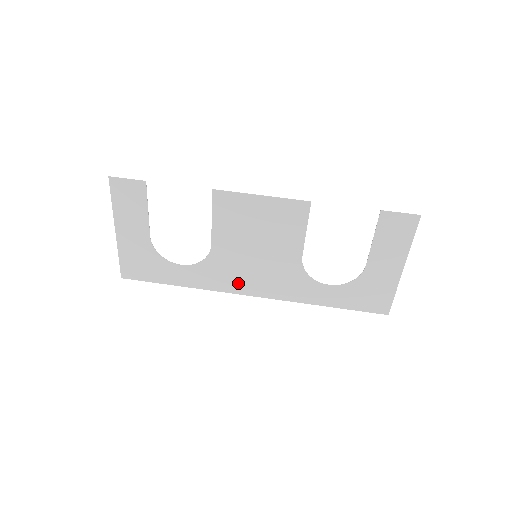
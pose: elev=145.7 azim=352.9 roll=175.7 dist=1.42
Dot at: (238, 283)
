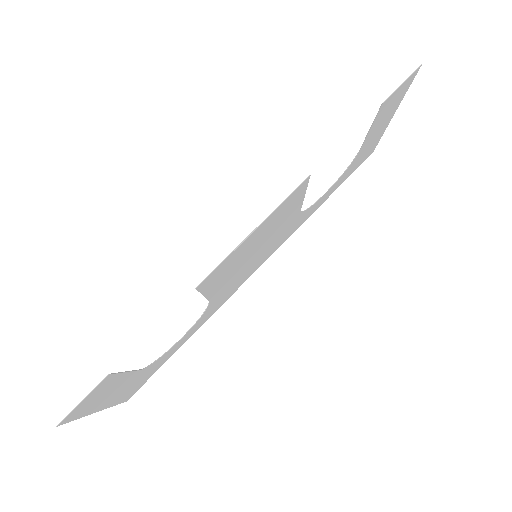
Dot at: (242, 281)
